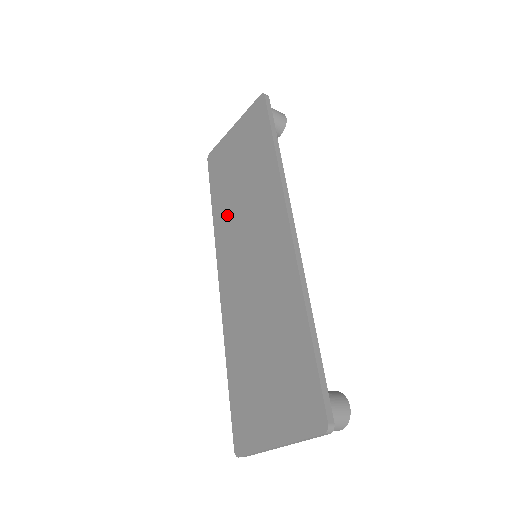
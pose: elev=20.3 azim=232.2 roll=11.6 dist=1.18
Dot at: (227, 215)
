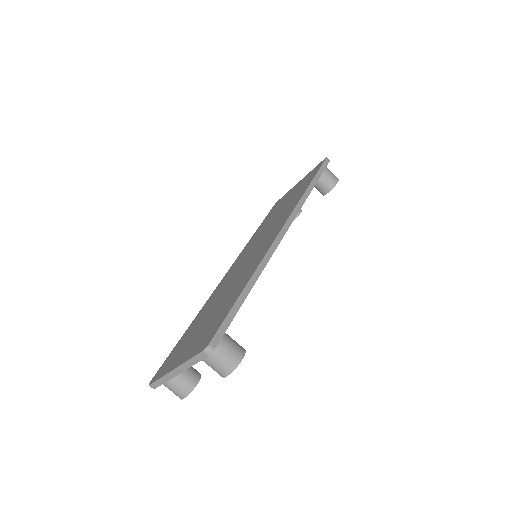
Dot at: (259, 233)
